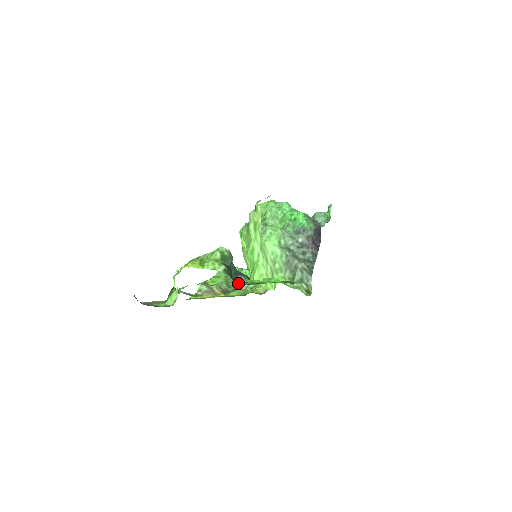
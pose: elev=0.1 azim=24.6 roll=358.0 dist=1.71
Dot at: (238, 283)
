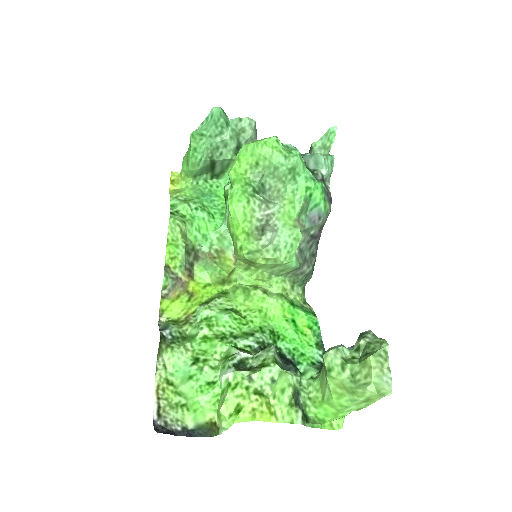
Dot at: (302, 407)
